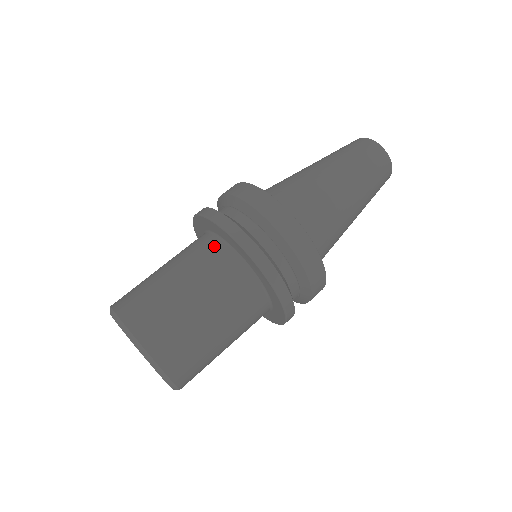
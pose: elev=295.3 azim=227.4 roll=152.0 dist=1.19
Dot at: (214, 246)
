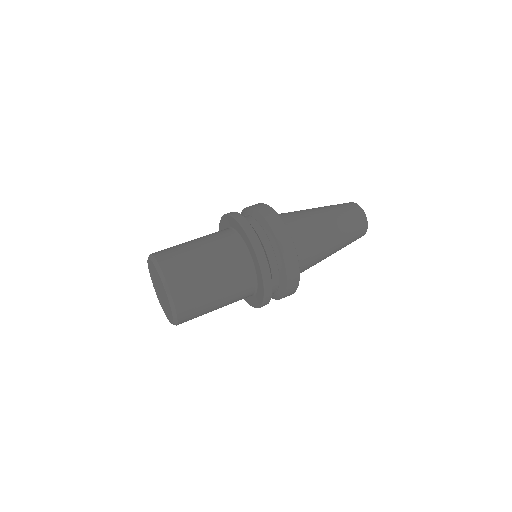
Dot at: (225, 231)
